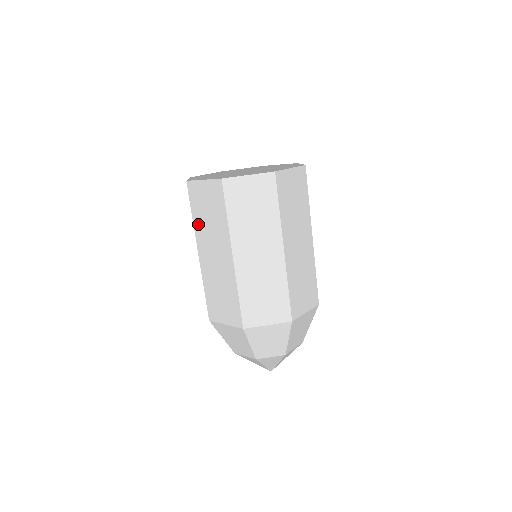
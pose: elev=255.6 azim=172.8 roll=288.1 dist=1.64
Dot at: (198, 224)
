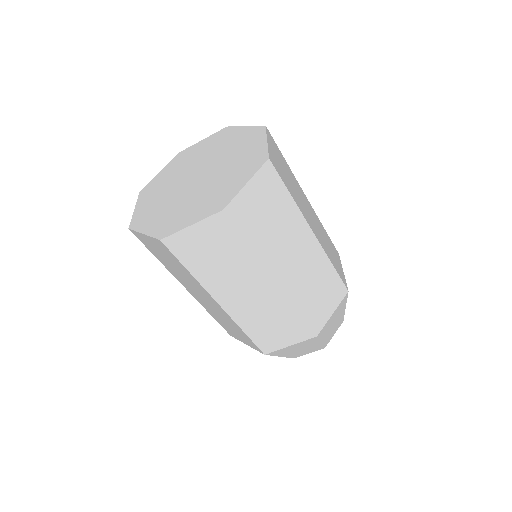
Dot at: occluded
